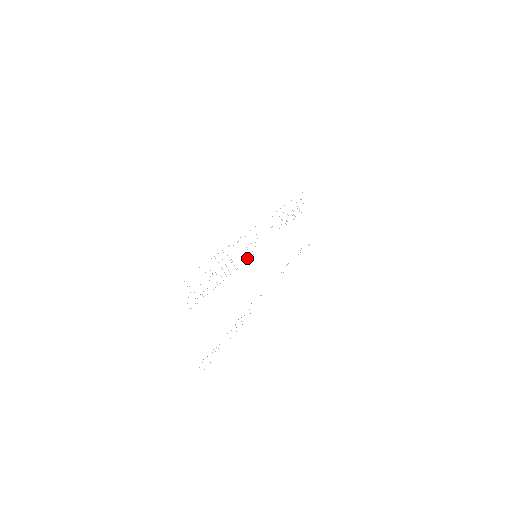
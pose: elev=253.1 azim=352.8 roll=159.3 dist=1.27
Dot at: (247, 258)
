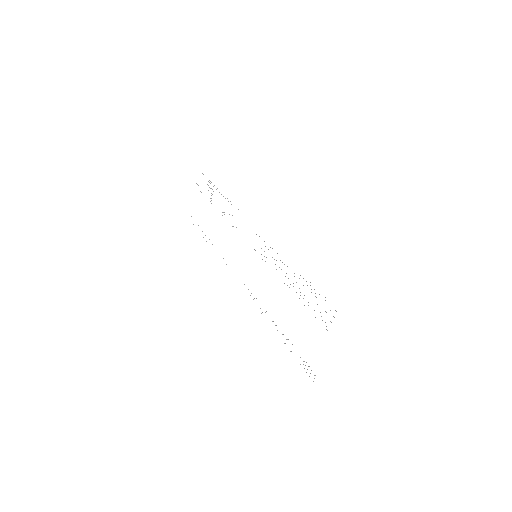
Dot at: occluded
